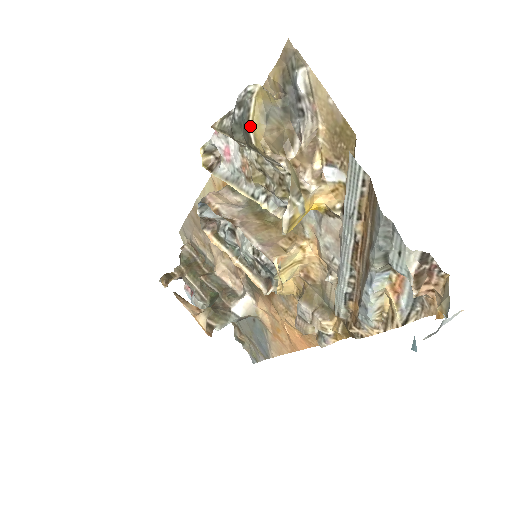
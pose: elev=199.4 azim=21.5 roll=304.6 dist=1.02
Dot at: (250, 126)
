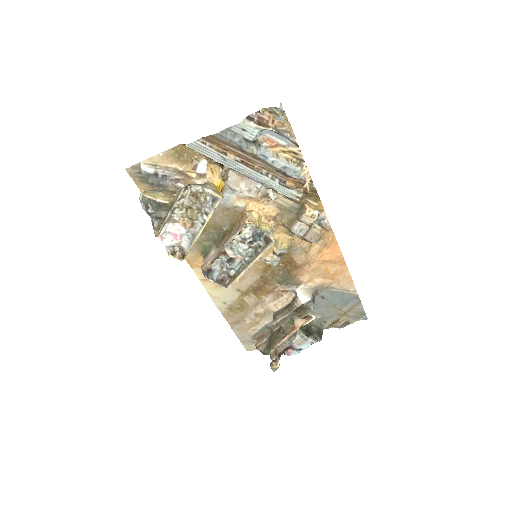
Dot at: (157, 200)
